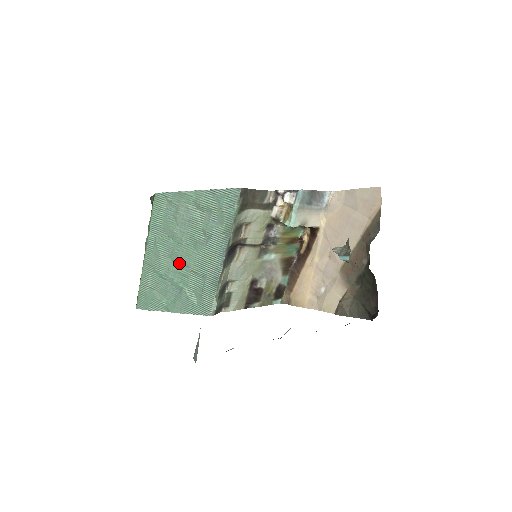
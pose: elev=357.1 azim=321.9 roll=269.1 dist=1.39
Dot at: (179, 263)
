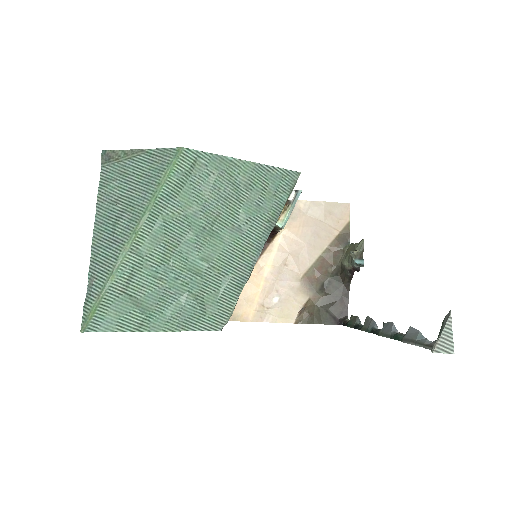
Dot at: (194, 255)
